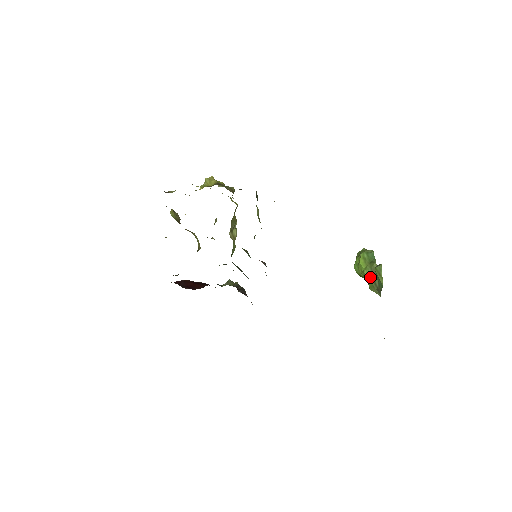
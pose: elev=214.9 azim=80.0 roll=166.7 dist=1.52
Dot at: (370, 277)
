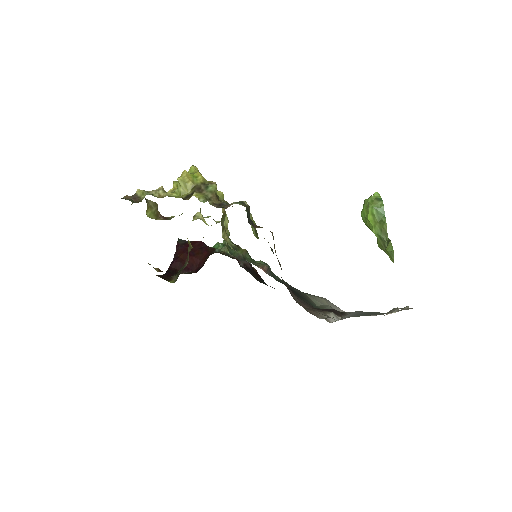
Dot at: (379, 237)
